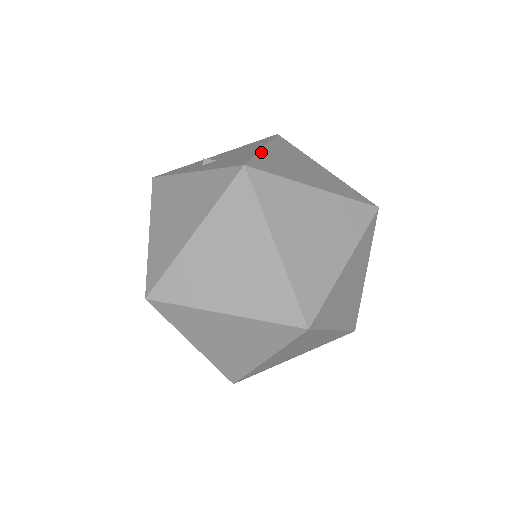
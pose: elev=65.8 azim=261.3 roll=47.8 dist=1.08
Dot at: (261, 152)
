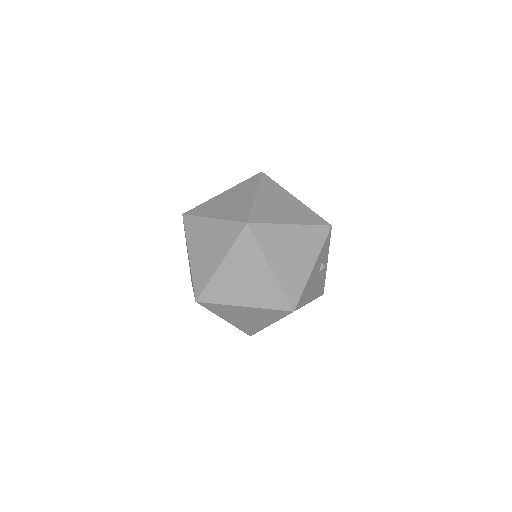
Dot at: occluded
